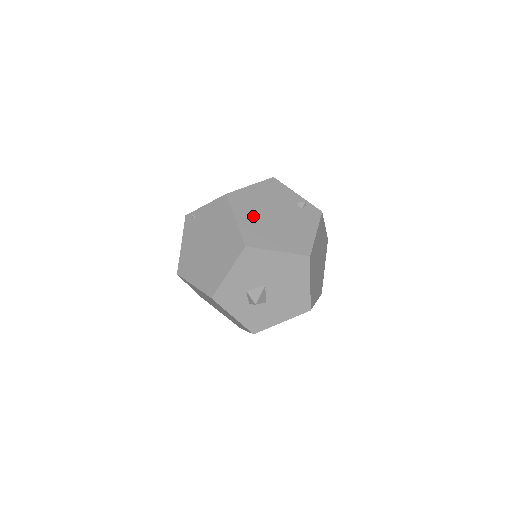
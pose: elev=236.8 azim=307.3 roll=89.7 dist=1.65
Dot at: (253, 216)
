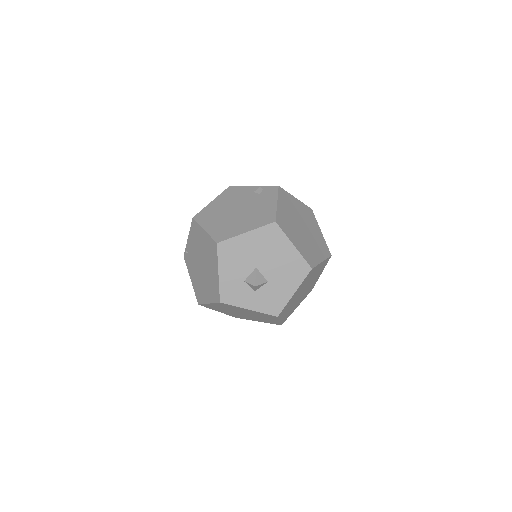
Dot at: (218, 220)
